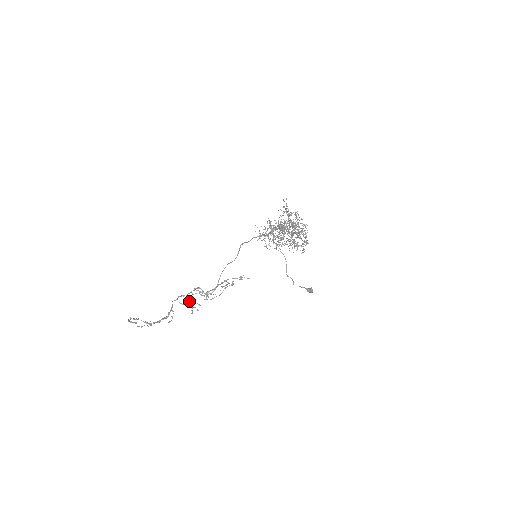
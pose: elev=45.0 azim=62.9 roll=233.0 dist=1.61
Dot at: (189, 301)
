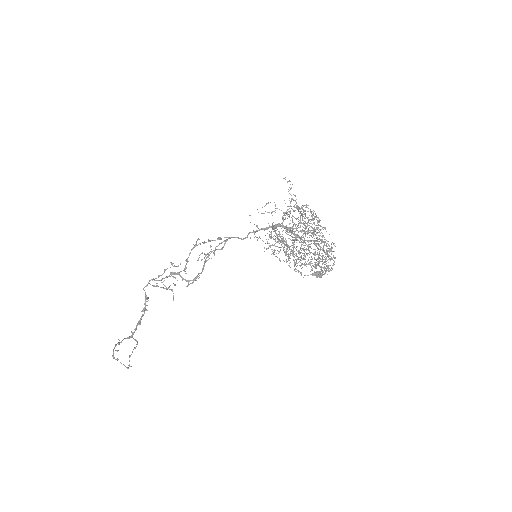
Dot at: occluded
